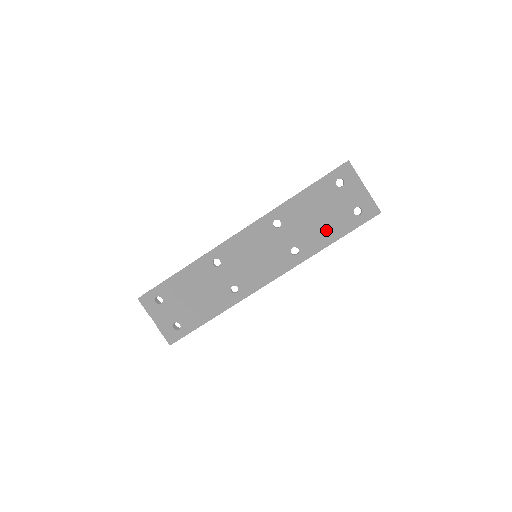
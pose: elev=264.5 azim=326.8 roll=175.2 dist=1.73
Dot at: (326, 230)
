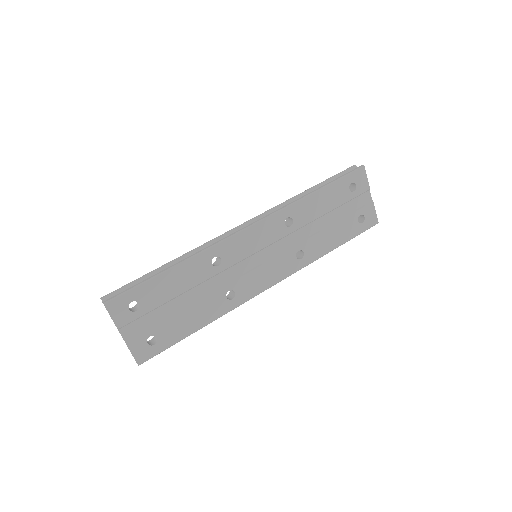
Dot at: (332, 235)
